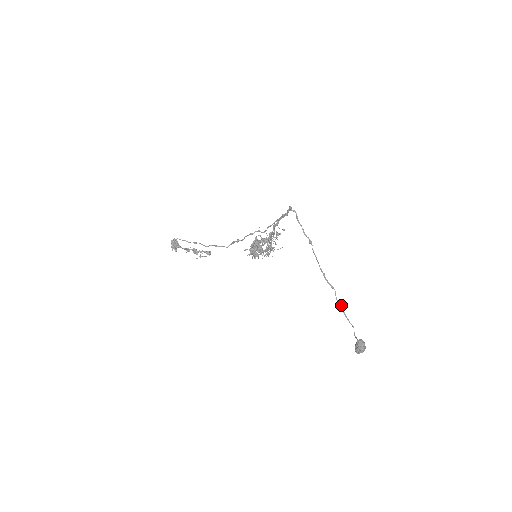
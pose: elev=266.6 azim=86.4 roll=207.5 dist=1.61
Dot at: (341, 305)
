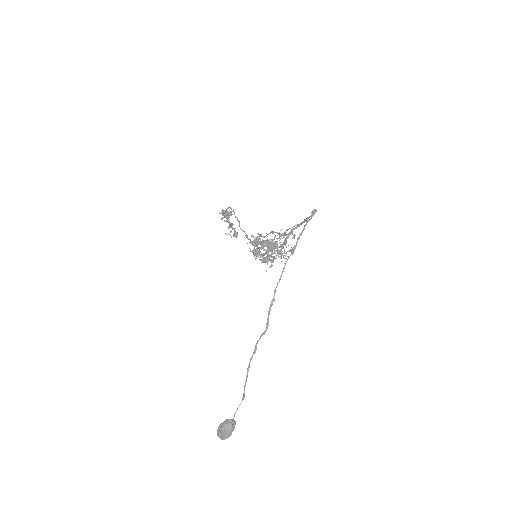
Dot at: (255, 352)
